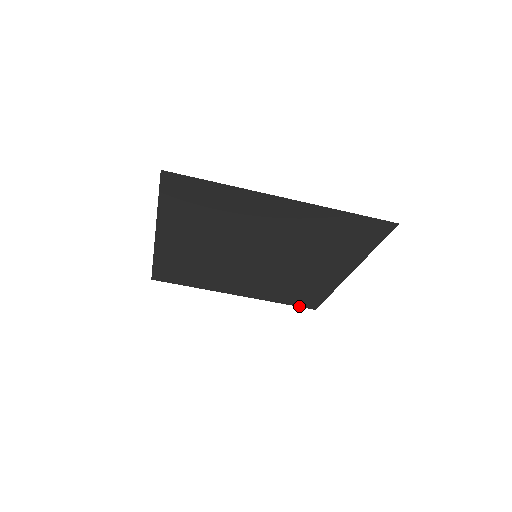
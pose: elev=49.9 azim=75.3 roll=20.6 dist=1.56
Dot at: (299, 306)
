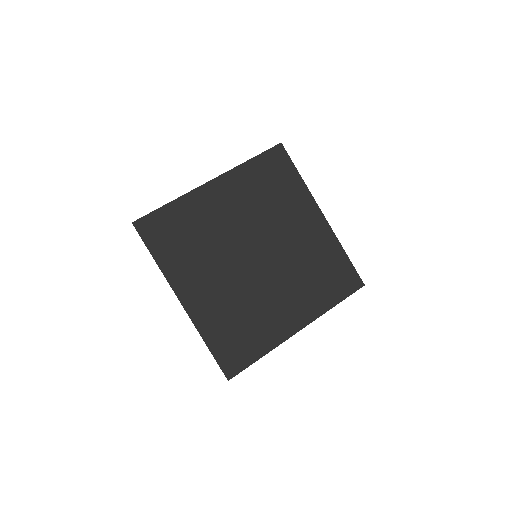
Dot at: (219, 363)
